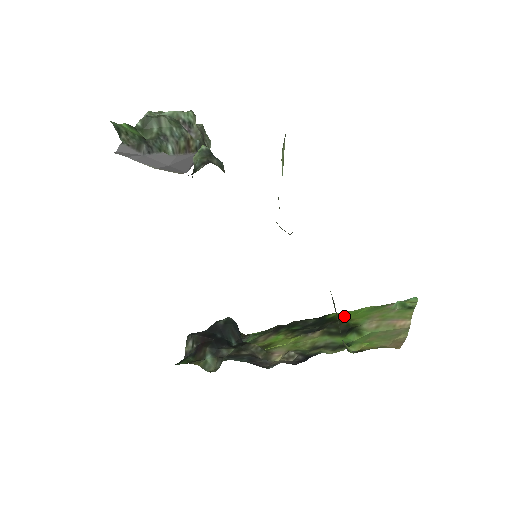
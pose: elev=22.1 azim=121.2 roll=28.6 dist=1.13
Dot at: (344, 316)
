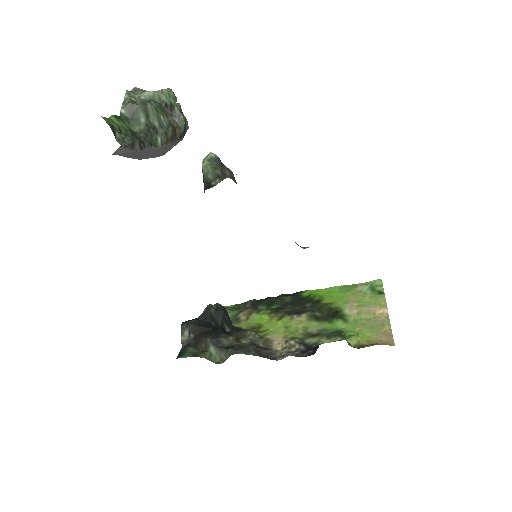
Dot at: (321, 297)
